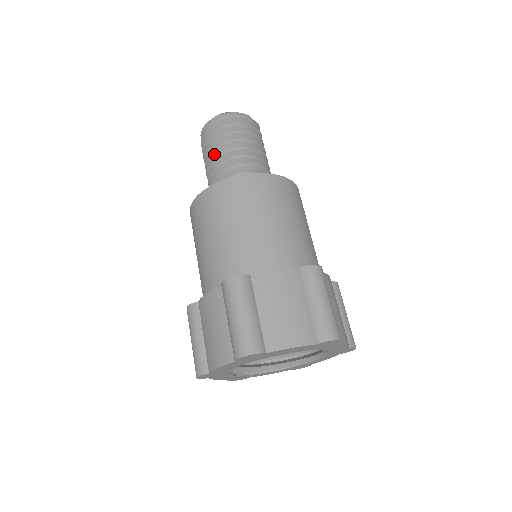
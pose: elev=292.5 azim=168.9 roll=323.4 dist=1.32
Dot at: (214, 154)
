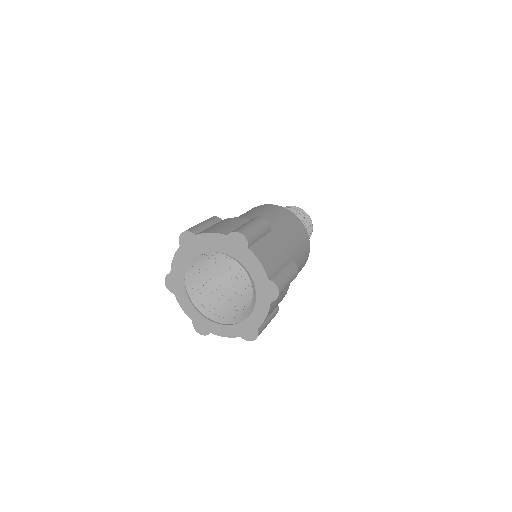
Dot at: occluded
